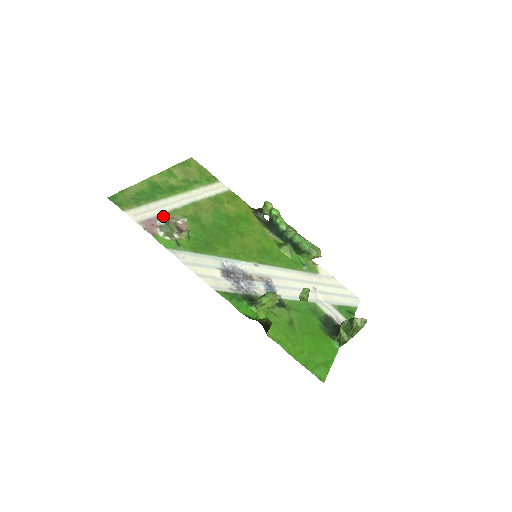
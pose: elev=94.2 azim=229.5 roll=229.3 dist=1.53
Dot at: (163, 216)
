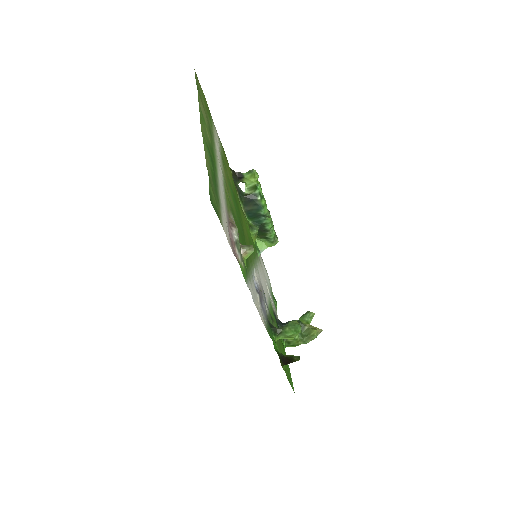
Dot at: (228, 218)
